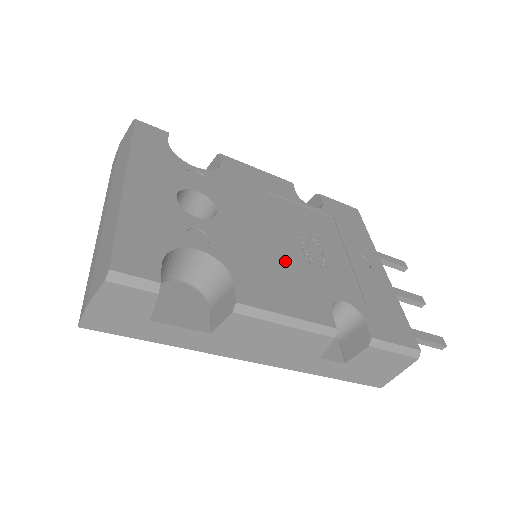
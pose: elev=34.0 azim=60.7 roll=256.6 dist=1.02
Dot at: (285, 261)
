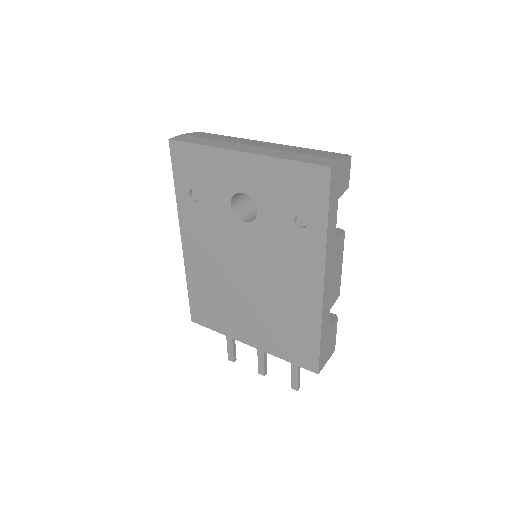
Dot at: occluded
